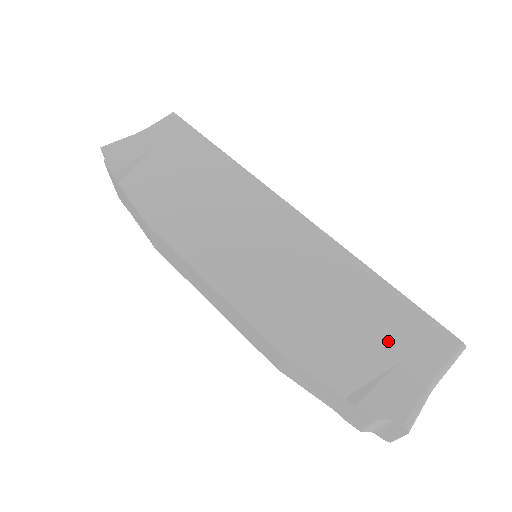
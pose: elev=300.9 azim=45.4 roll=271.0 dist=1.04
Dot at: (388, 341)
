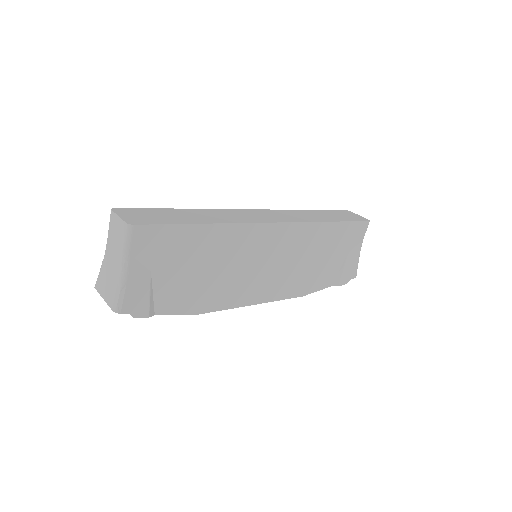
Dot at: (342, 250)
